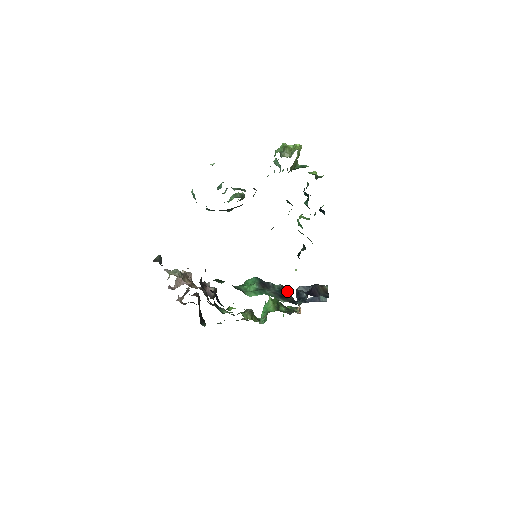
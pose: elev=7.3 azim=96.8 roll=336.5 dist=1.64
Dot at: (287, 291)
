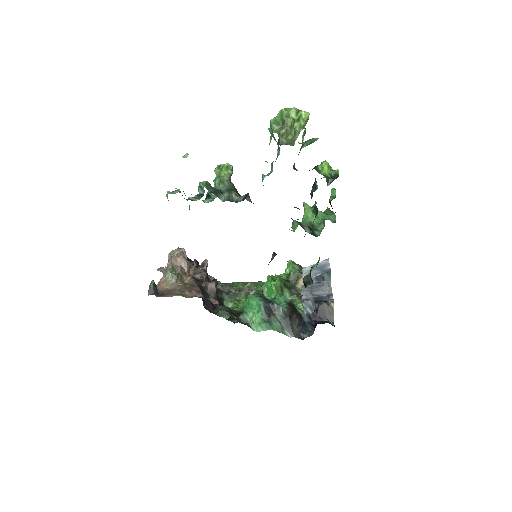
Dot at: (293, 314)
